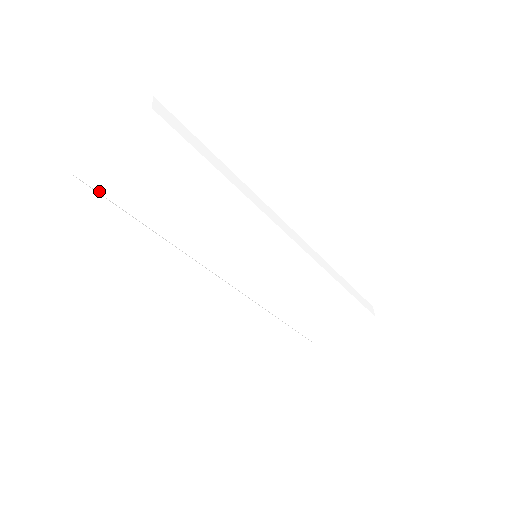
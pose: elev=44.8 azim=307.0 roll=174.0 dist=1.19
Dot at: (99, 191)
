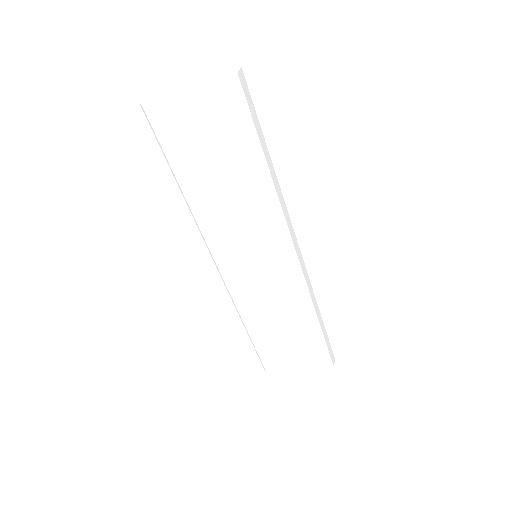
Dot at: (154, 128)
